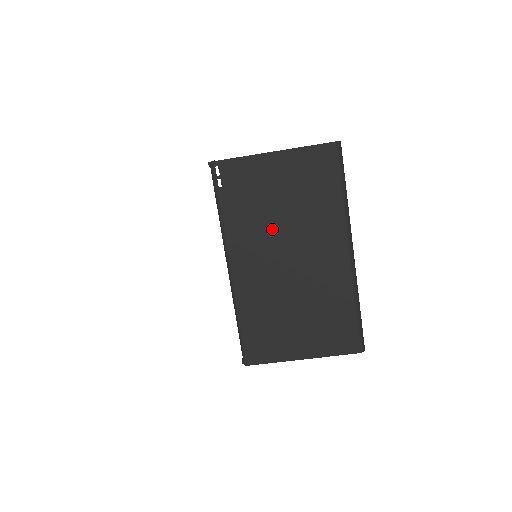
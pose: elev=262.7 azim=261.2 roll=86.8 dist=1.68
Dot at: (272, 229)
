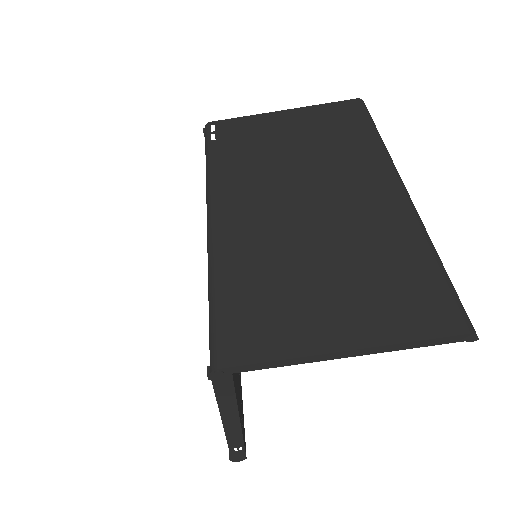
Dot at: (279, 170)
